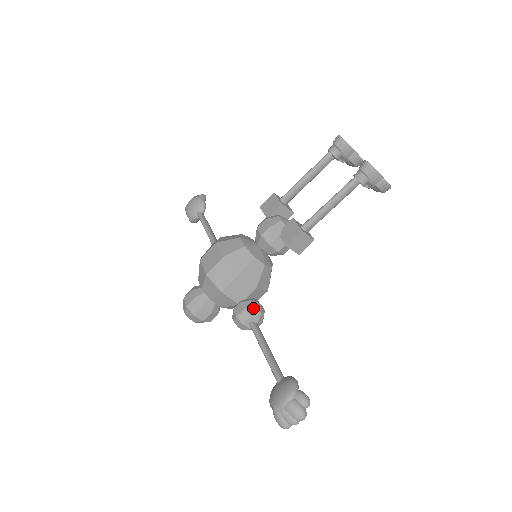
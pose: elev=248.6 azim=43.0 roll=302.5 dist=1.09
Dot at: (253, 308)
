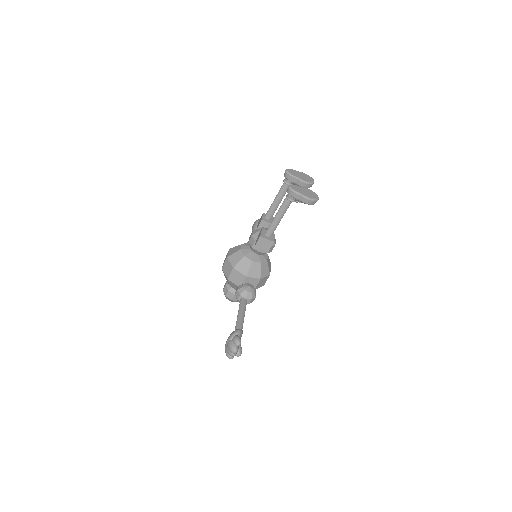
Dot at: (243, 289)
